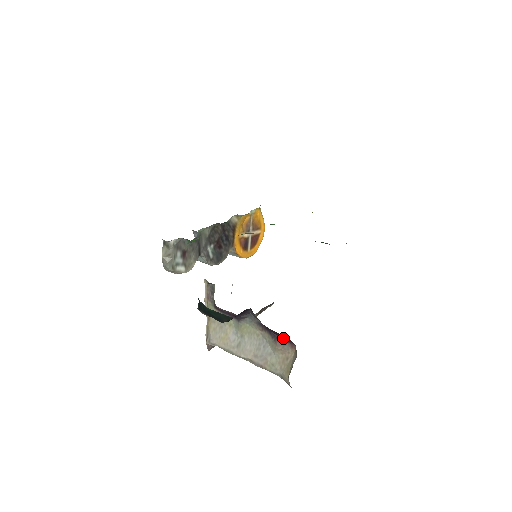
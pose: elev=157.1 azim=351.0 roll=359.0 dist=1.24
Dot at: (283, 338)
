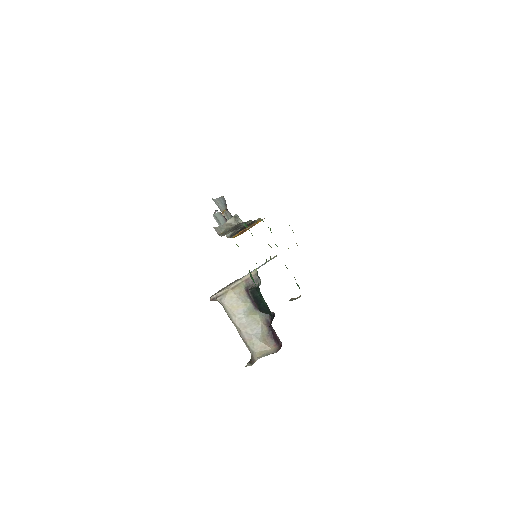
Dot at: (276, 339)
